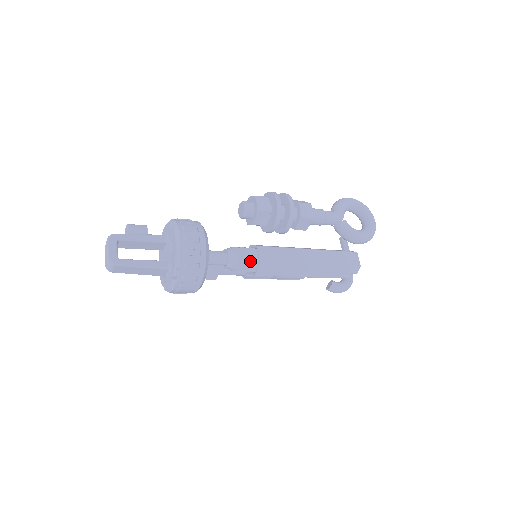
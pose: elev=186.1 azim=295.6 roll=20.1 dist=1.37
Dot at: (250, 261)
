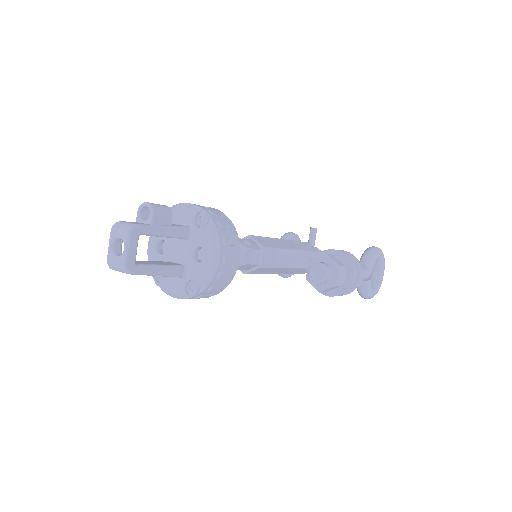
Dot at: (252, 264)
